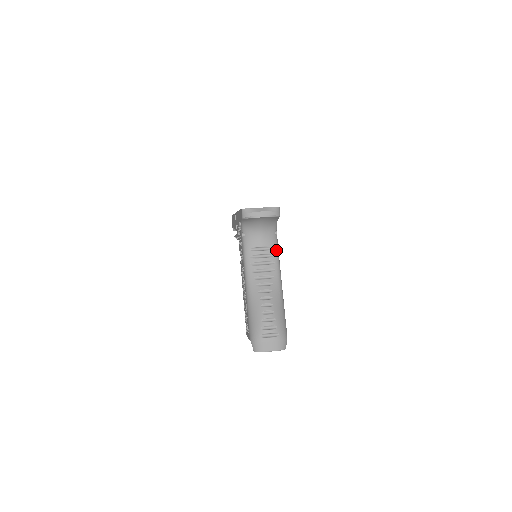
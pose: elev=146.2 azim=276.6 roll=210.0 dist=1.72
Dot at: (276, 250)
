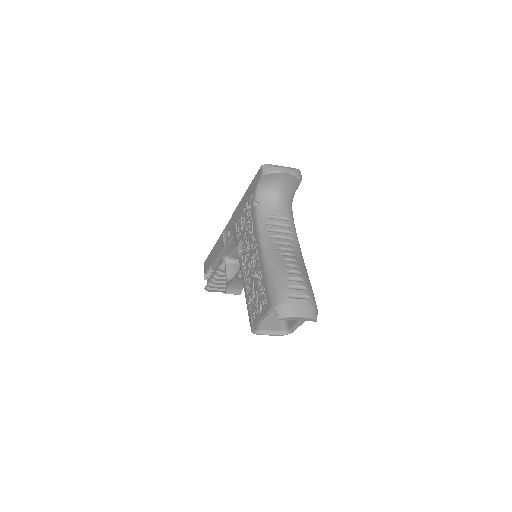
Dot at: (293, 223)
